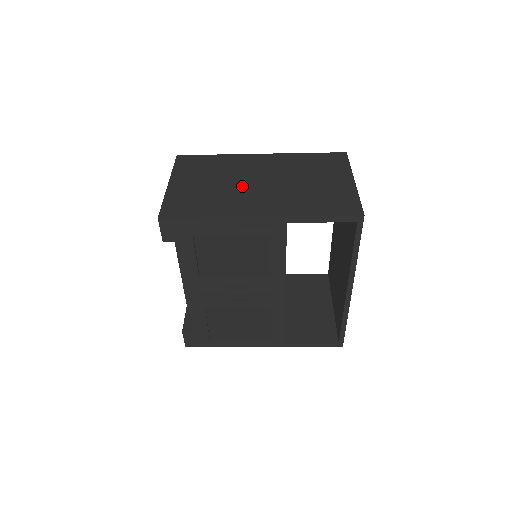
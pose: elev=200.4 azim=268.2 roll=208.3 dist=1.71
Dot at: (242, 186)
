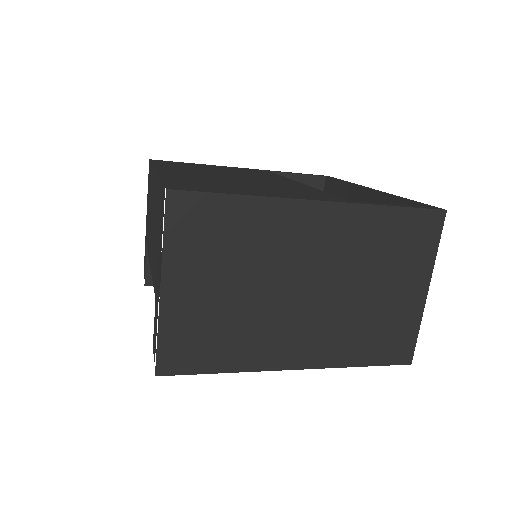
Dot at: (279, 300)
